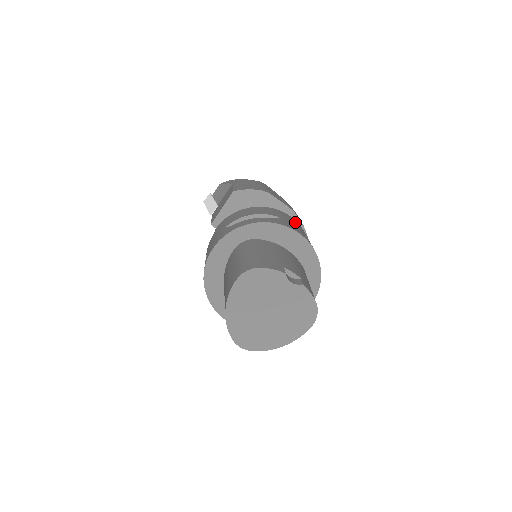
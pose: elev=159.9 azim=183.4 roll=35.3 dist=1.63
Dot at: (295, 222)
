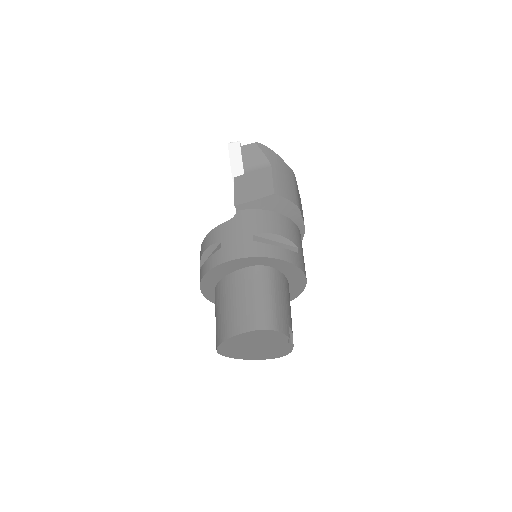
Dot at: occluded
